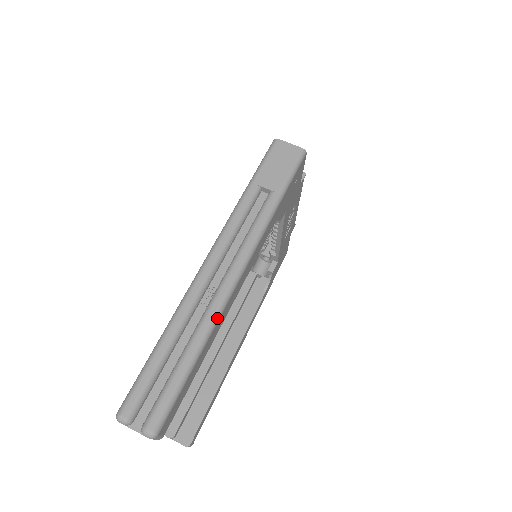
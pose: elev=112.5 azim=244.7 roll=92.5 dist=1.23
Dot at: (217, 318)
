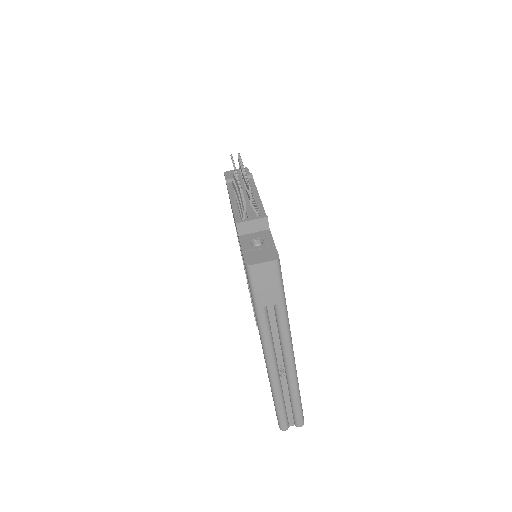
Dot at: (297, 378)
